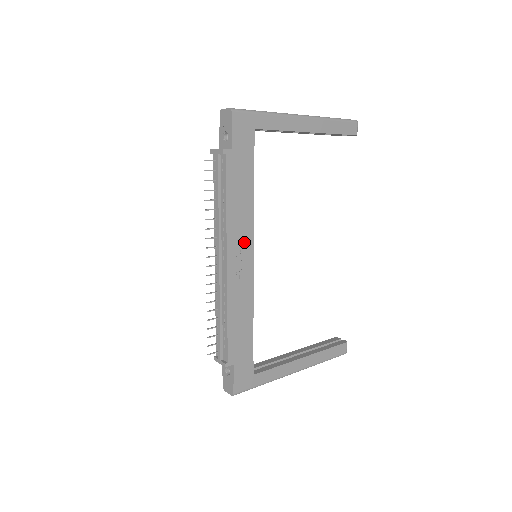
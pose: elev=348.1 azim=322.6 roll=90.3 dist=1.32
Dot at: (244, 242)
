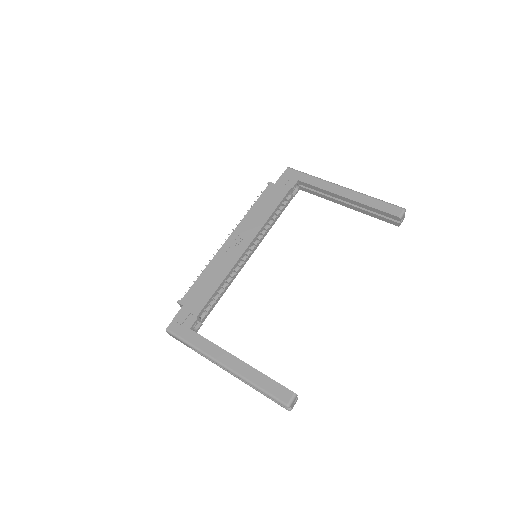
Dot at: (248, 234)
